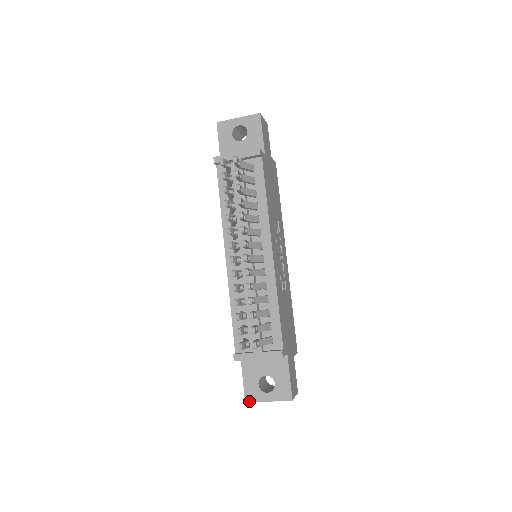
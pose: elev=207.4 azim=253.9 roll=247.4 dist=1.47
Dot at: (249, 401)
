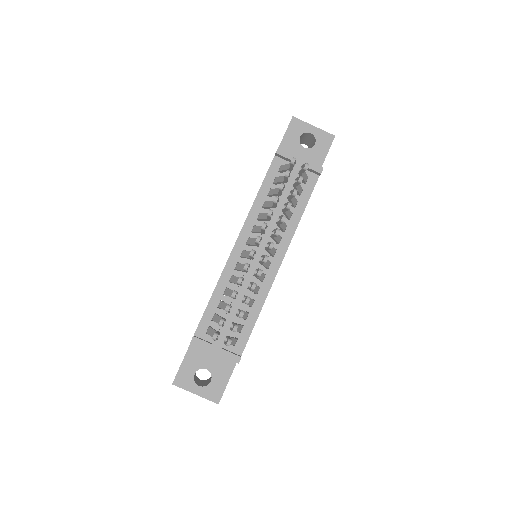
Dot at: (177, 384)
